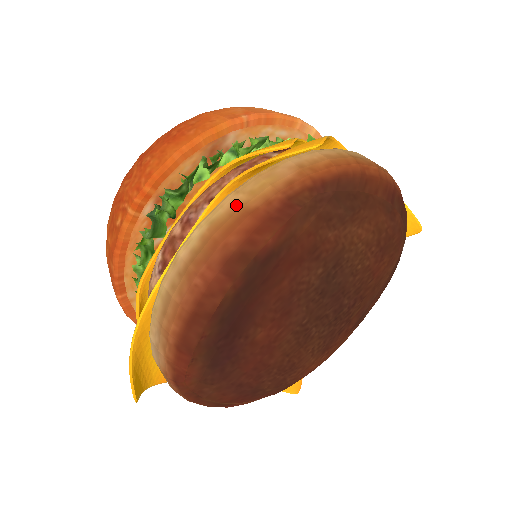
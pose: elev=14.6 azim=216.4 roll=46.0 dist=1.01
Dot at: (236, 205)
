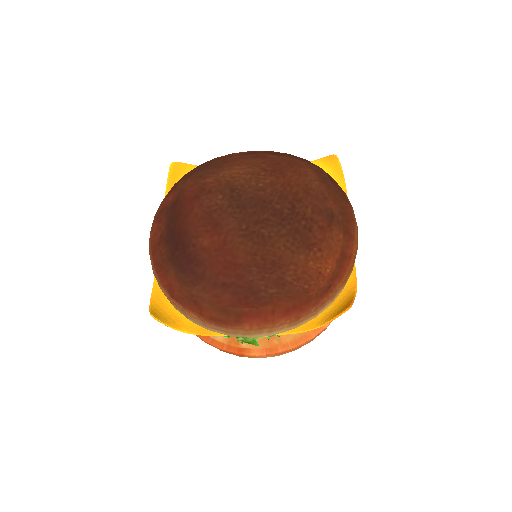
Dot at: occluded
